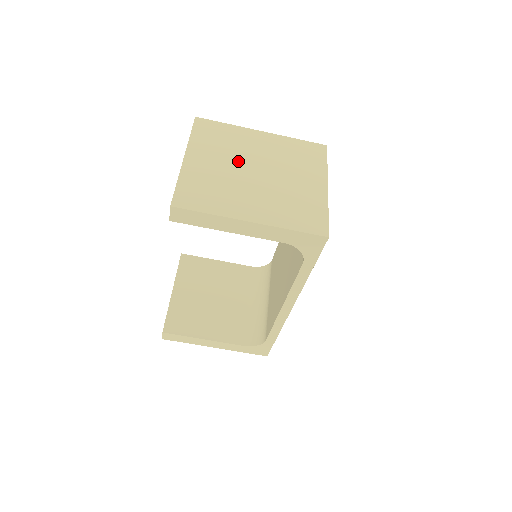
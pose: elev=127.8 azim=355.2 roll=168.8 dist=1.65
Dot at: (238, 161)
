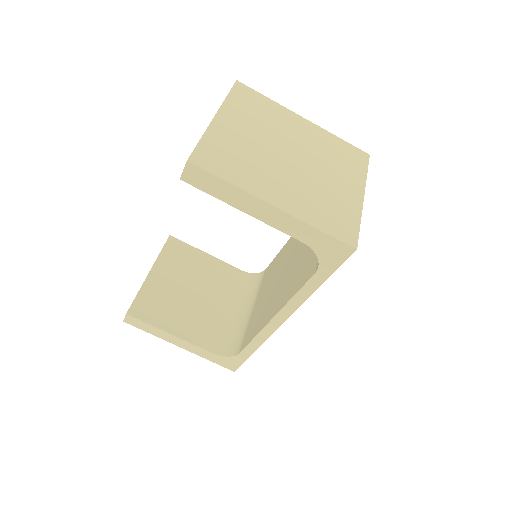
Dot at: (273, 139)
